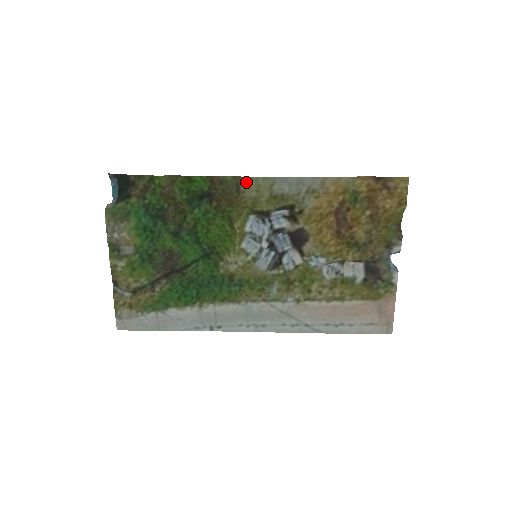
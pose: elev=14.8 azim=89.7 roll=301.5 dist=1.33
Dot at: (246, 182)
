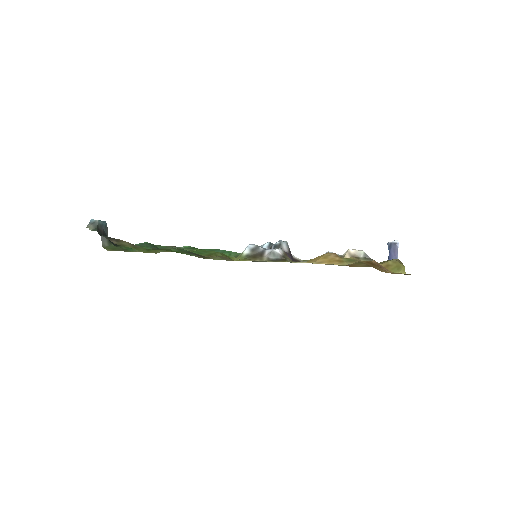
Dot at: occluded
